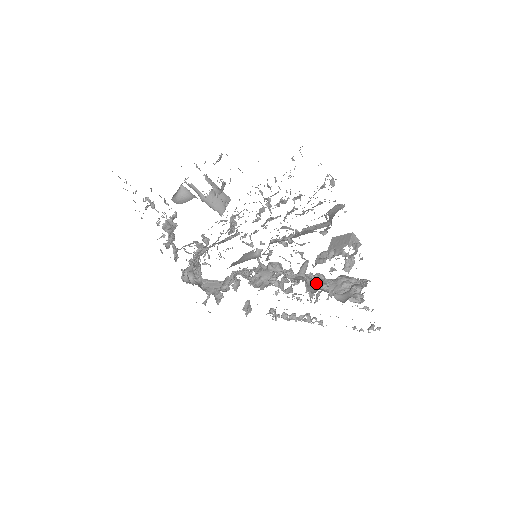
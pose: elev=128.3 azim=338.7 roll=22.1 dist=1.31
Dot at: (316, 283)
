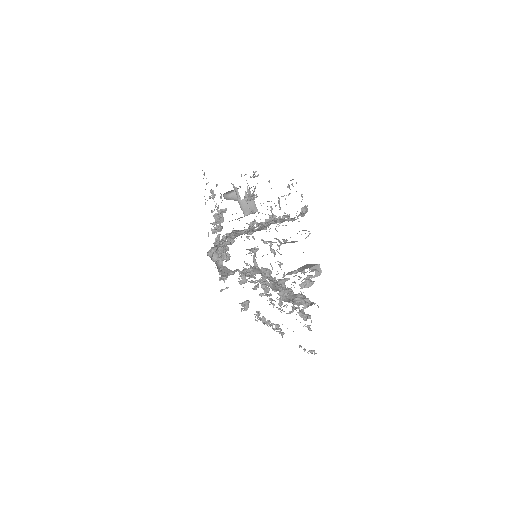
Dot at: (281, 289)
